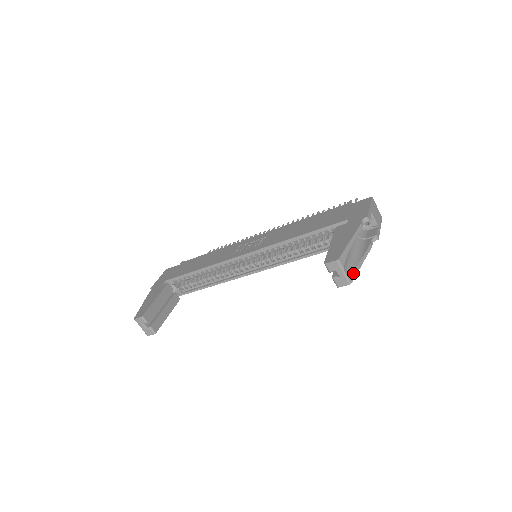
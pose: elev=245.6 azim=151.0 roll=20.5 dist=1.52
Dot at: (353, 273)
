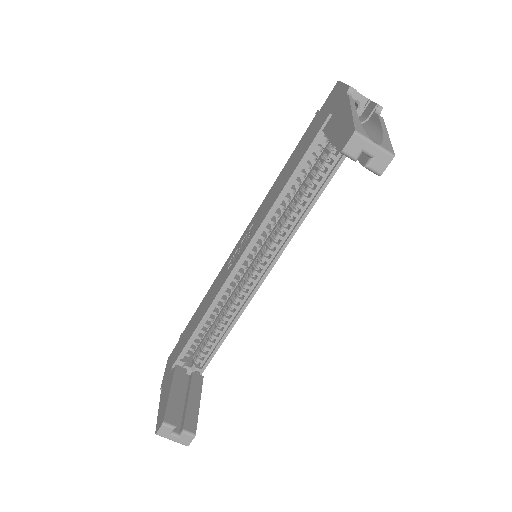
Dot at: (386, 144)
